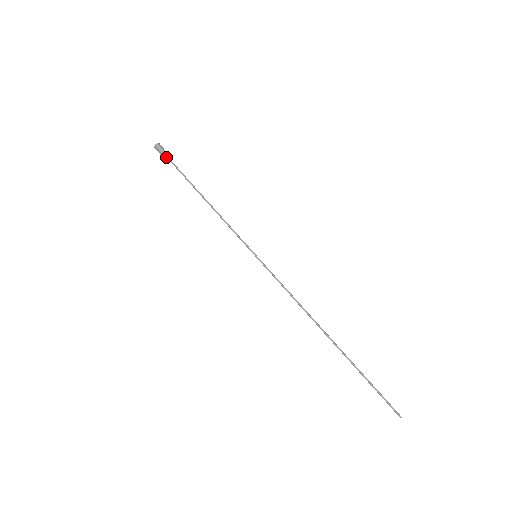
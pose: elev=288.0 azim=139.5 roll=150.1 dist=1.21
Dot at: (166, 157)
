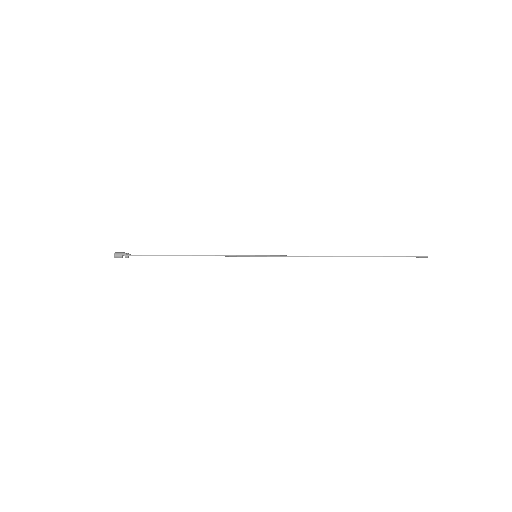
Dot at: occluded
